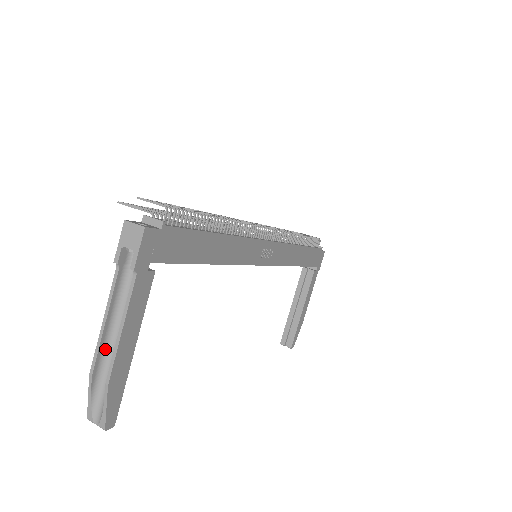
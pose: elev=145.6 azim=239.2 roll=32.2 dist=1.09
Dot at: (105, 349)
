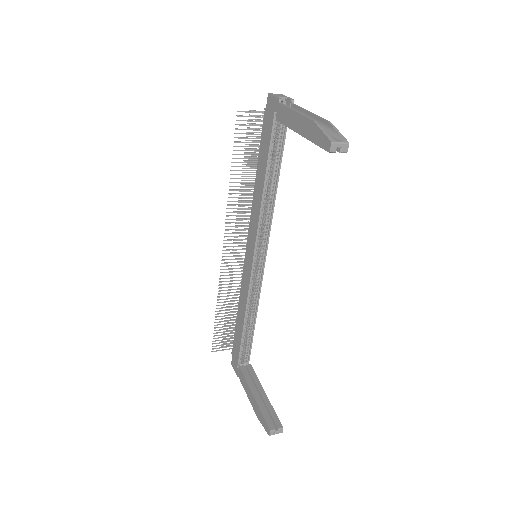
Dot at: (306, 122)
